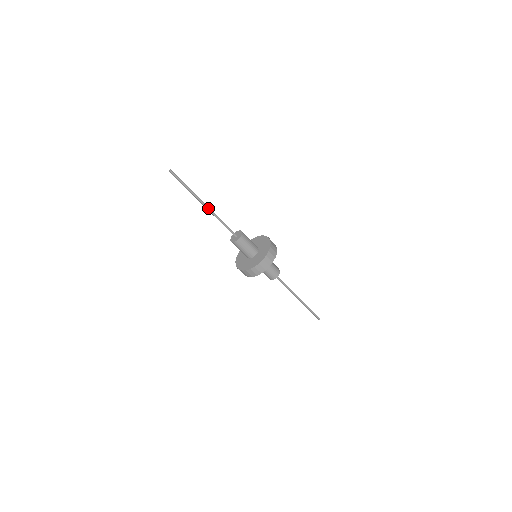
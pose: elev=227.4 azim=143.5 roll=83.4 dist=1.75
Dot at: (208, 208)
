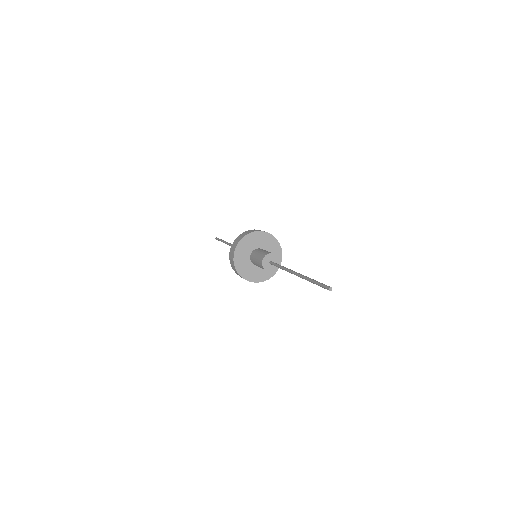
Dot at: (295, 274)
